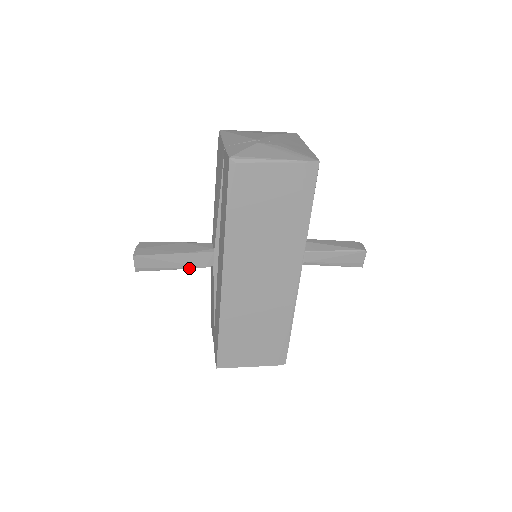
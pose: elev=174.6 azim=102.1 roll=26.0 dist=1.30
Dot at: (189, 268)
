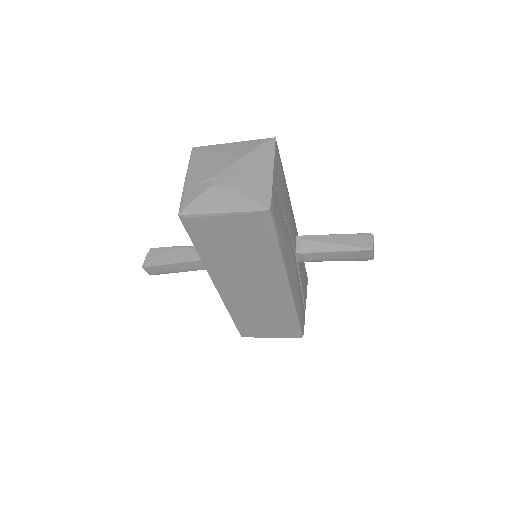
Dot at: (195, 270)
